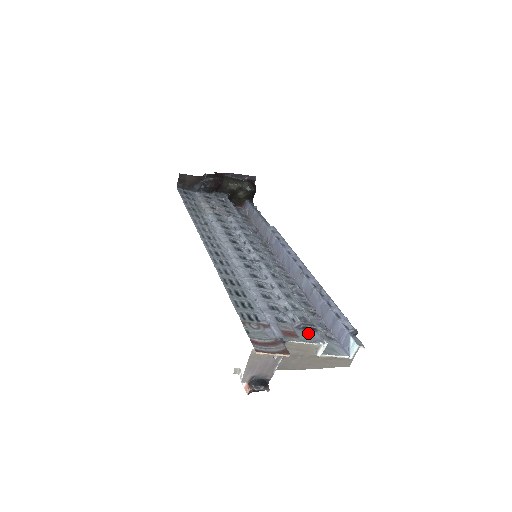
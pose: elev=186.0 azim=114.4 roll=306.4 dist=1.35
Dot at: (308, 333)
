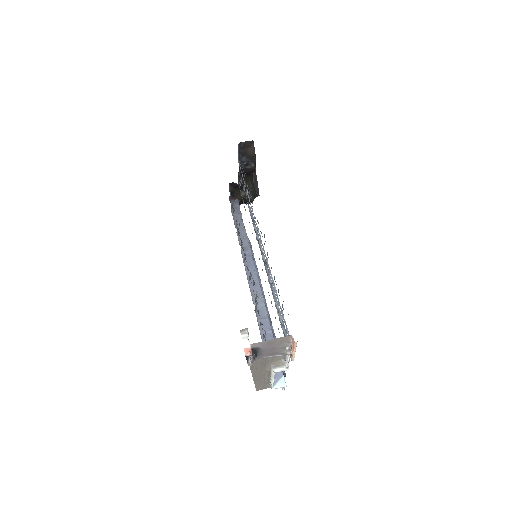
Dot at: occluded
